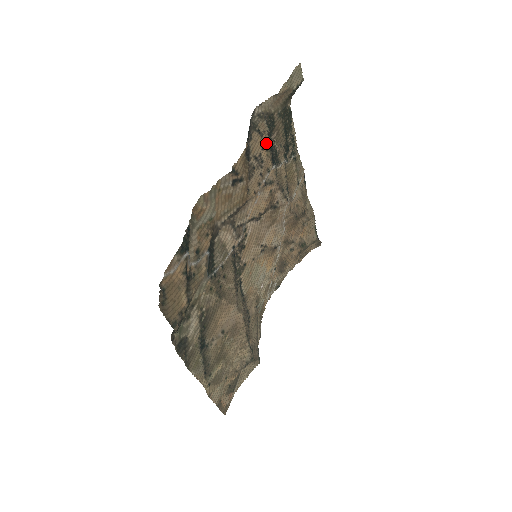
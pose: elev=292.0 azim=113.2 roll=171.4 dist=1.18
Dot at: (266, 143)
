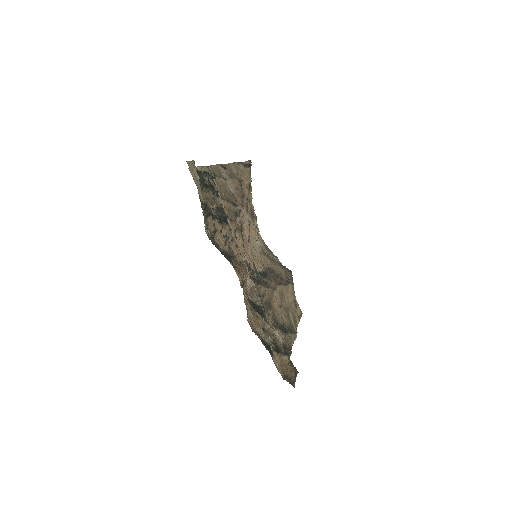
Dot at: (219, 226)
